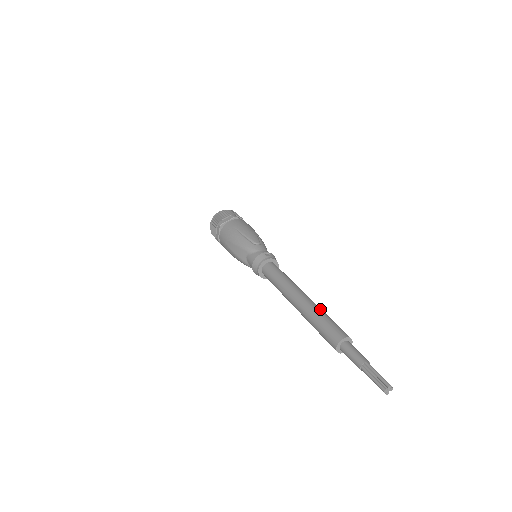
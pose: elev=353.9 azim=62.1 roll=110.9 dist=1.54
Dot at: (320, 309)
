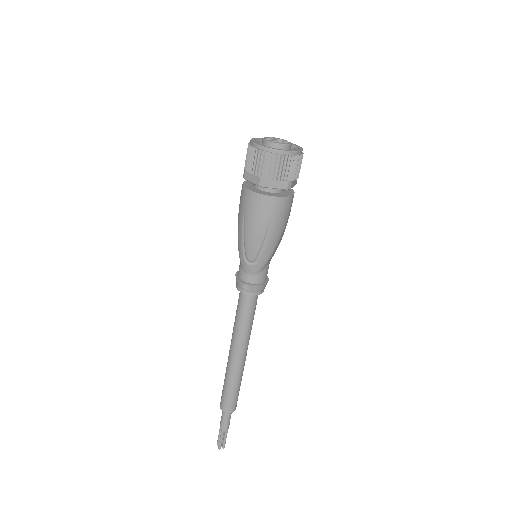
Dot at: (233, 379)
